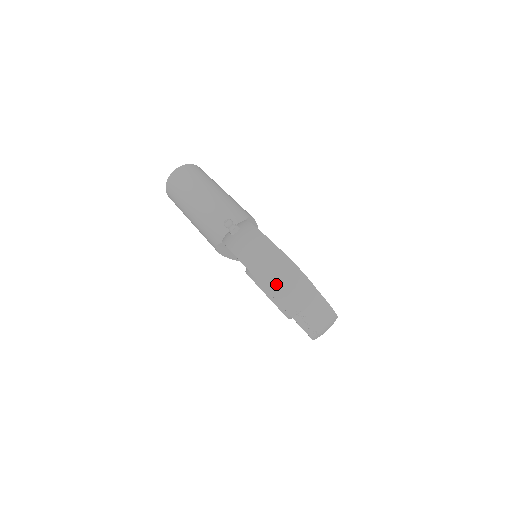
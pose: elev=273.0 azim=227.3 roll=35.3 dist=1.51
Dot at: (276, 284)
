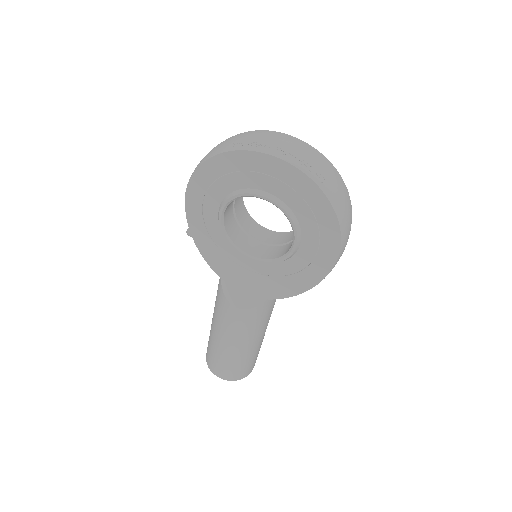
Dot at: (203, 158)
